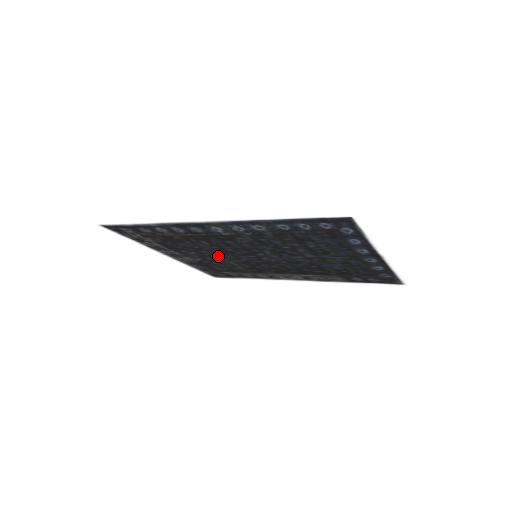
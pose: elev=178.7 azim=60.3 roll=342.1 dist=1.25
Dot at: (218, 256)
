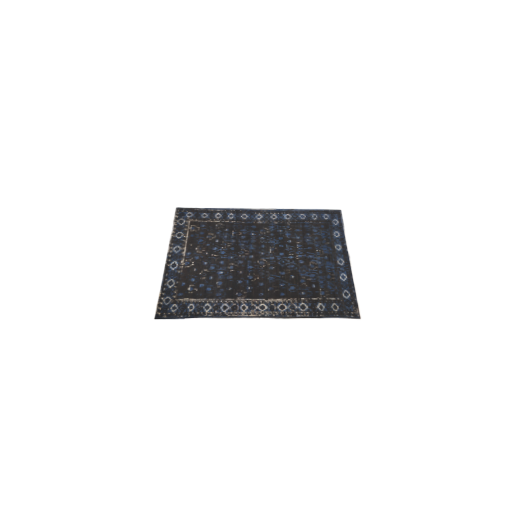
Dot at: (220, 258)
